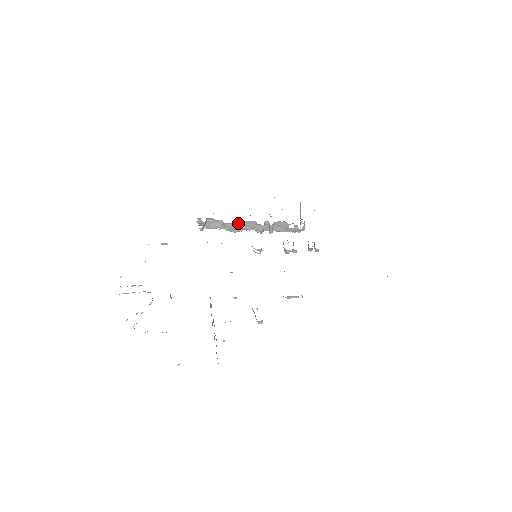
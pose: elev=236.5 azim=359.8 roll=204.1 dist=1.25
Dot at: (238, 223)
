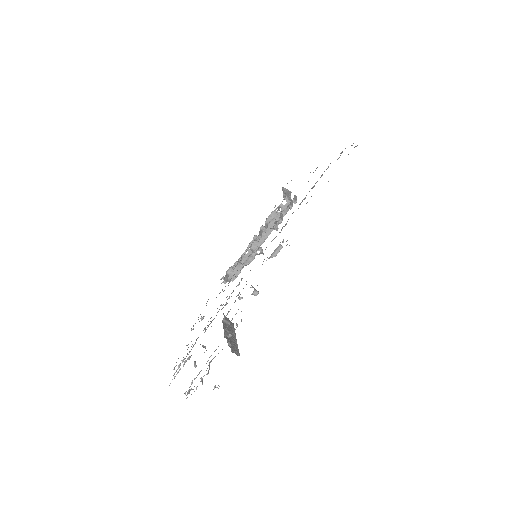
Dot at: (245, 251)
